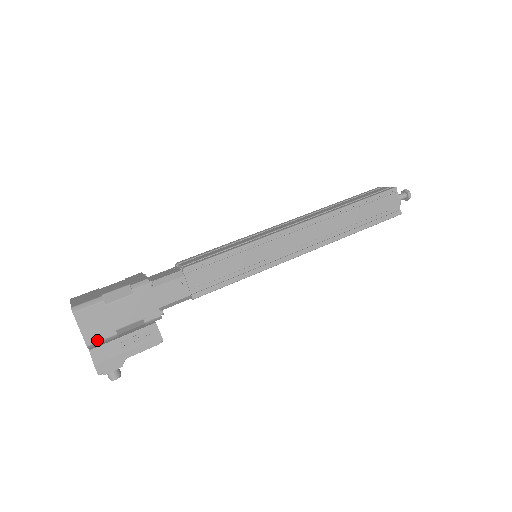
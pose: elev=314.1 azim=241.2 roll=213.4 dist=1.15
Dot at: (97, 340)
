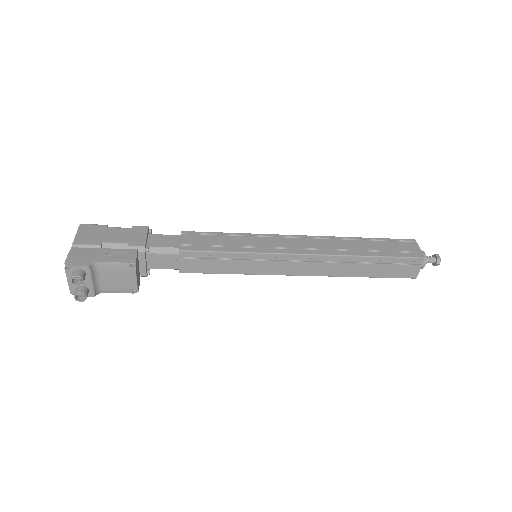
Dot at: (83, 243)
